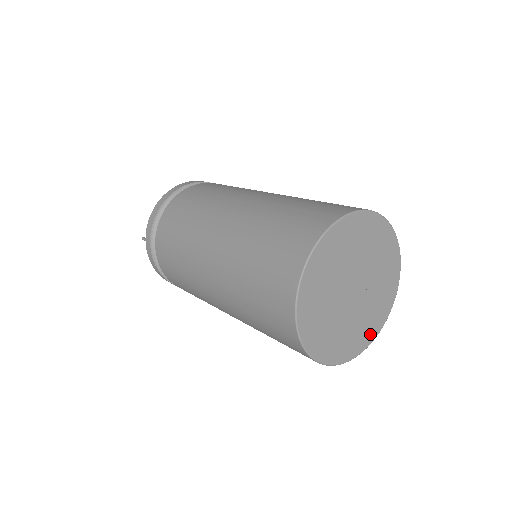
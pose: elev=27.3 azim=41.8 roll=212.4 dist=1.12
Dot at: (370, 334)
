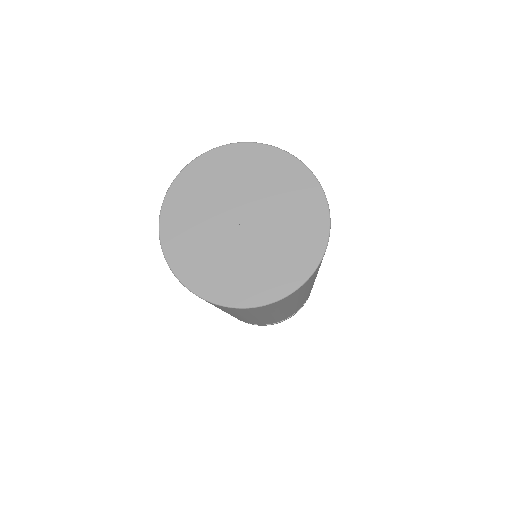
Dot at: (313, 244)
